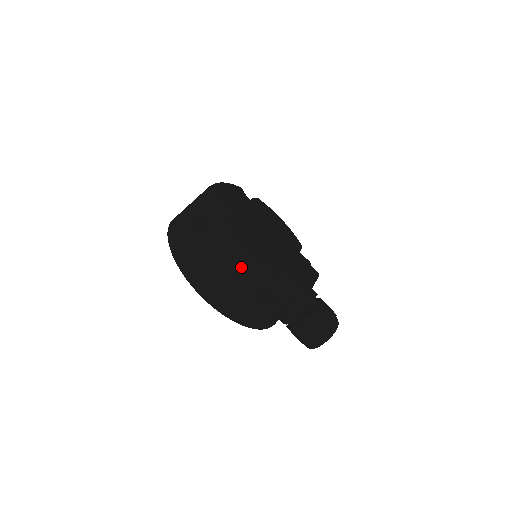
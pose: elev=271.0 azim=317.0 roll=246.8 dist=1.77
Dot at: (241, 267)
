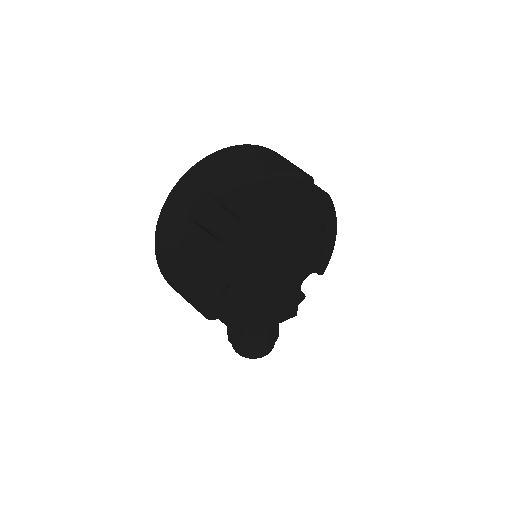
Dot at: (187, 290)
